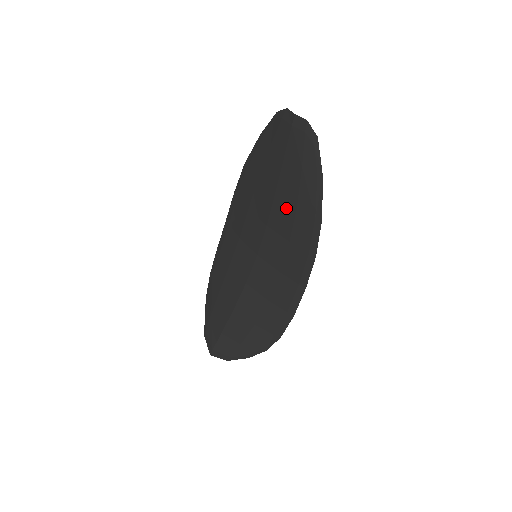
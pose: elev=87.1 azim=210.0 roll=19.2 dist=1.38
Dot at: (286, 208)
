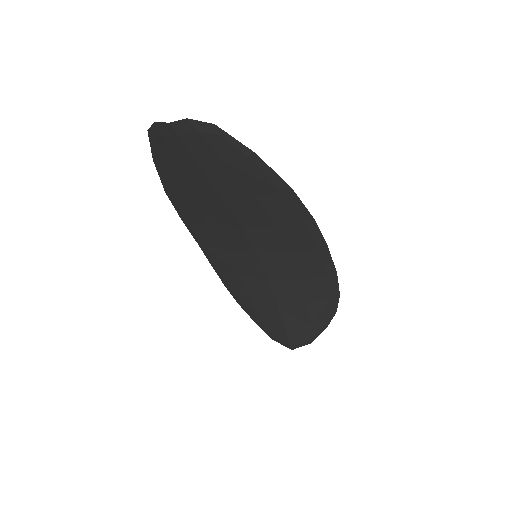
Dot at: (246, 204)
